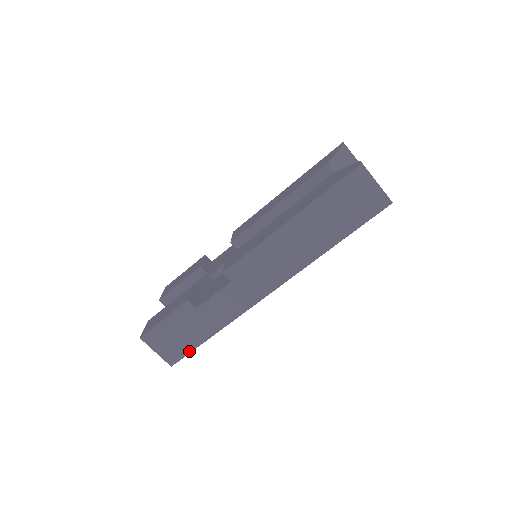
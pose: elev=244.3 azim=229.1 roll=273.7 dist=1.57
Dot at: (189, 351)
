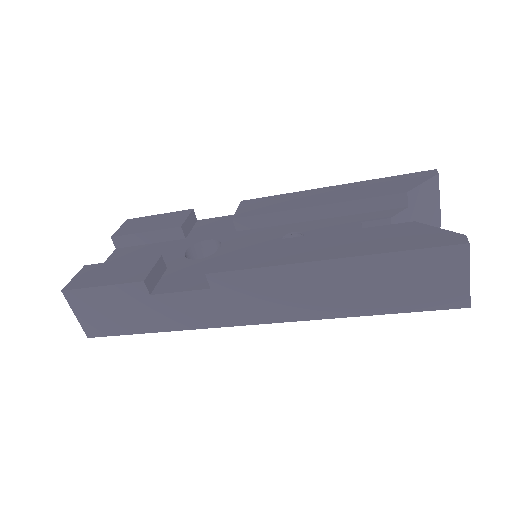
Dot at: (118, 333)
